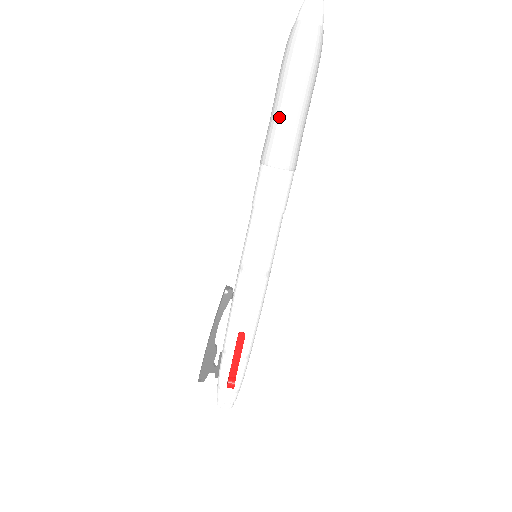
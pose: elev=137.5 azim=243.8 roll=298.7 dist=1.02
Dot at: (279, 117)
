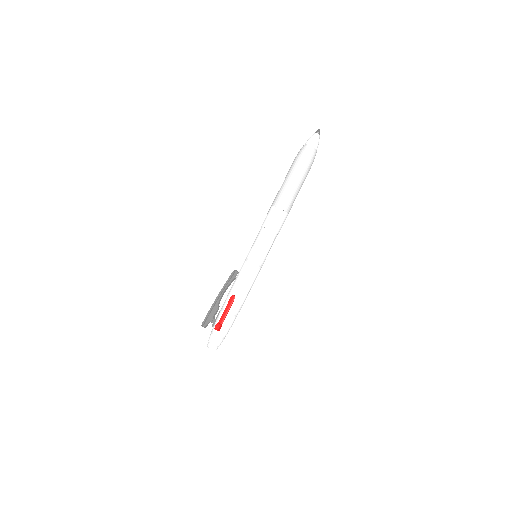
Dot at: (284, 184)
